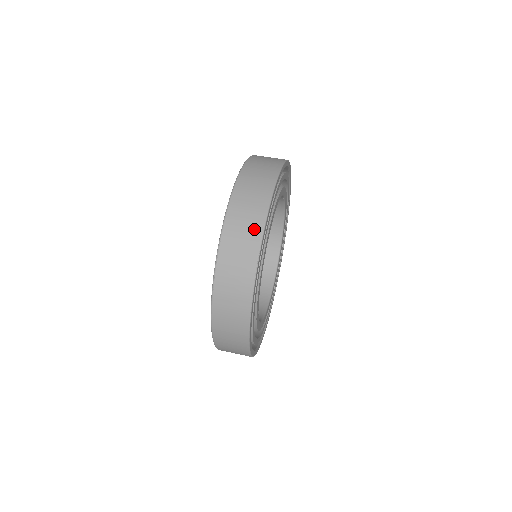
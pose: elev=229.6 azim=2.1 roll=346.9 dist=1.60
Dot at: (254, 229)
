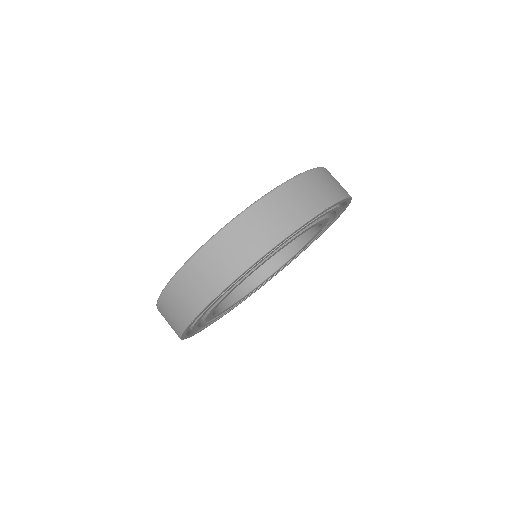
Dot at: (333, 193)
